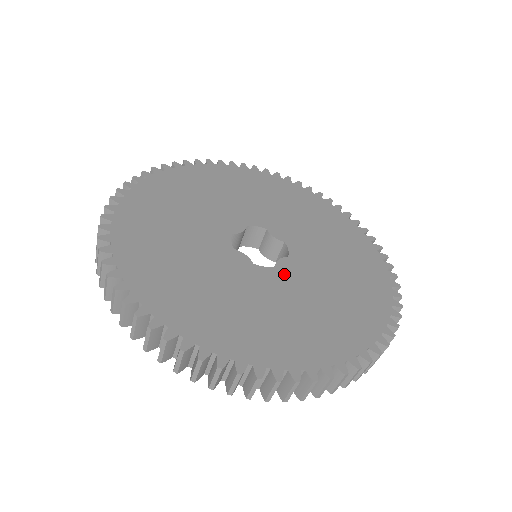
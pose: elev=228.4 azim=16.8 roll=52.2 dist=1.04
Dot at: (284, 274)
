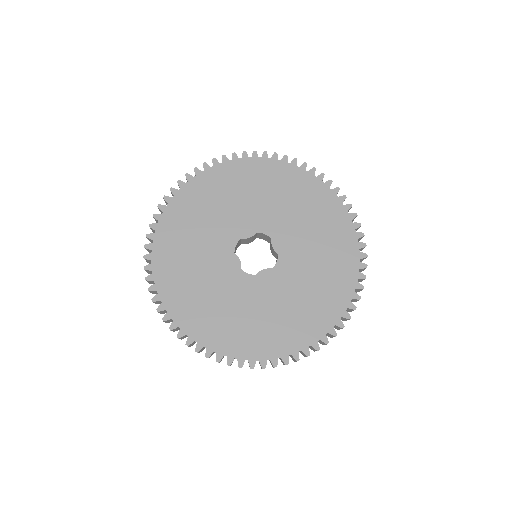
Dot at: (259, 283)
